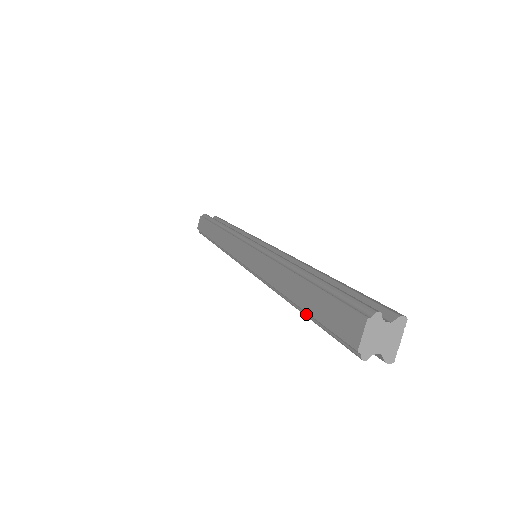
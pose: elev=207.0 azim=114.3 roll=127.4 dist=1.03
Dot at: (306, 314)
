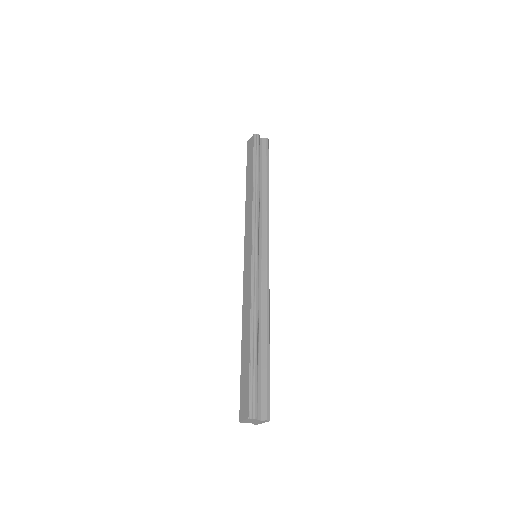
Dot at: (242, 361)
